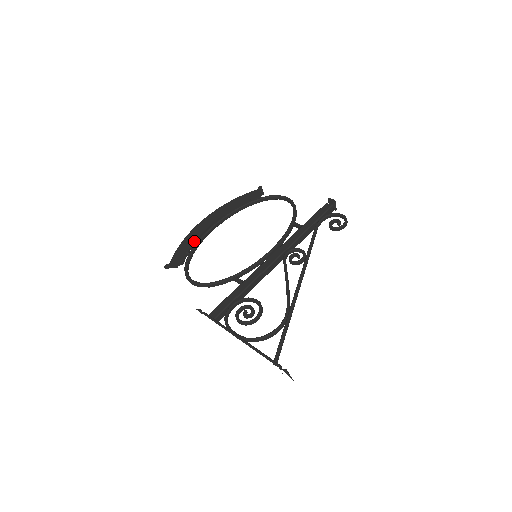
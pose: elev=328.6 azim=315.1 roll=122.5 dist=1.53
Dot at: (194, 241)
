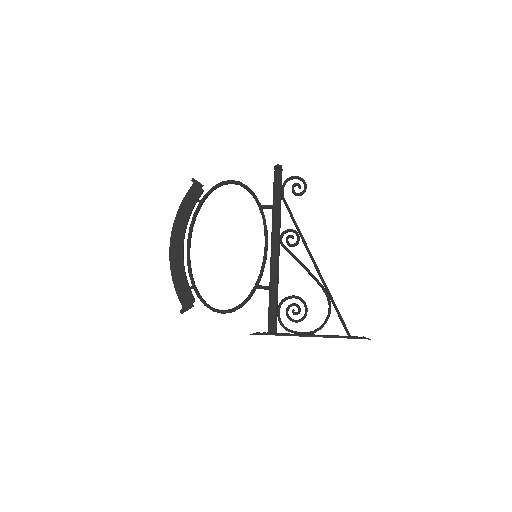
Dot at: (184, 272)
